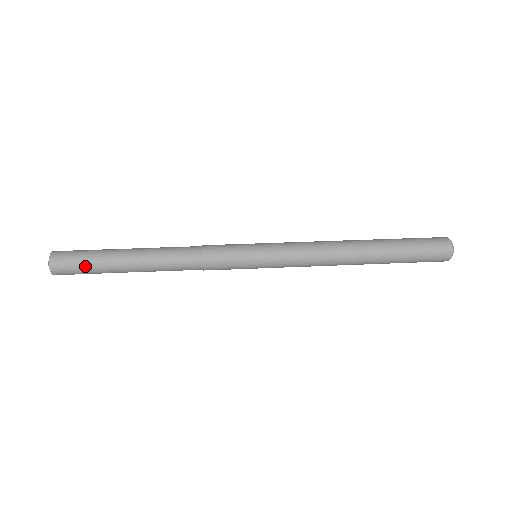
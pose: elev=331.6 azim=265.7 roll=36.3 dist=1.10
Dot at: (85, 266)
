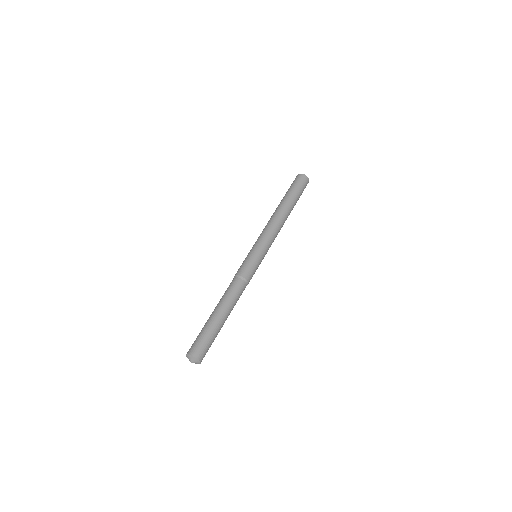
Dot at: (210, 340)
